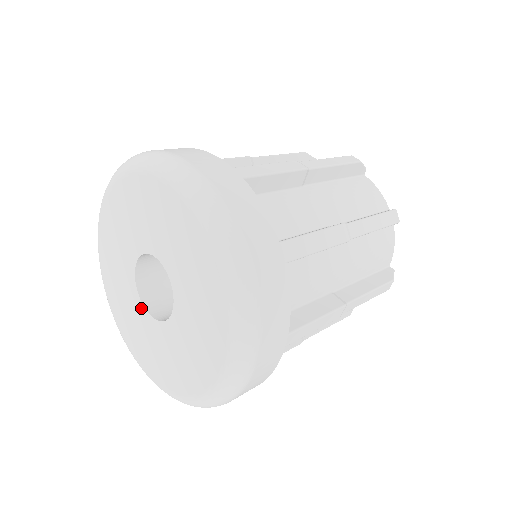
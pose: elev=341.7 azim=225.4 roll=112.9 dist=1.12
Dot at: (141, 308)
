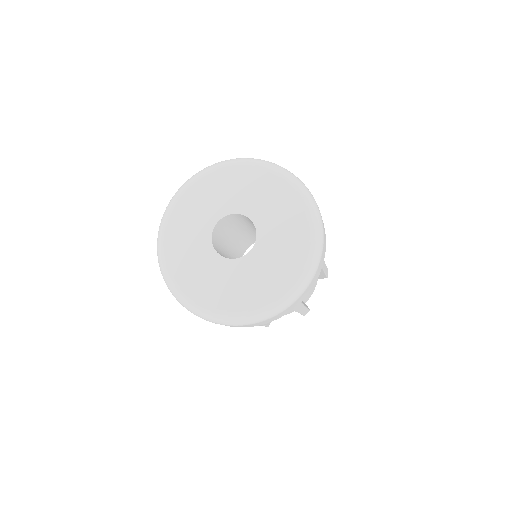
Dot at: (209, 246)
